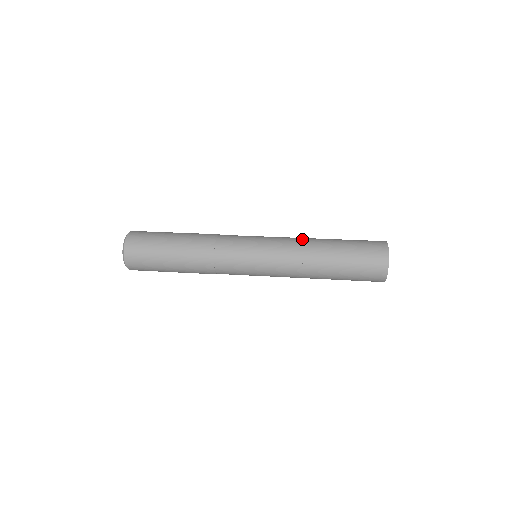
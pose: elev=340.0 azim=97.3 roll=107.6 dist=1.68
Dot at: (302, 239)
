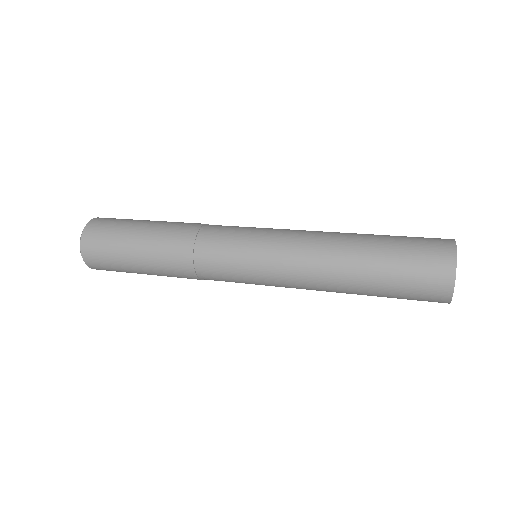
Dot at: (319, 239)
